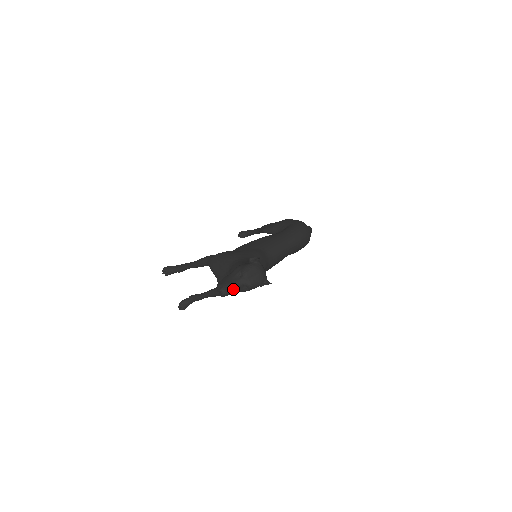
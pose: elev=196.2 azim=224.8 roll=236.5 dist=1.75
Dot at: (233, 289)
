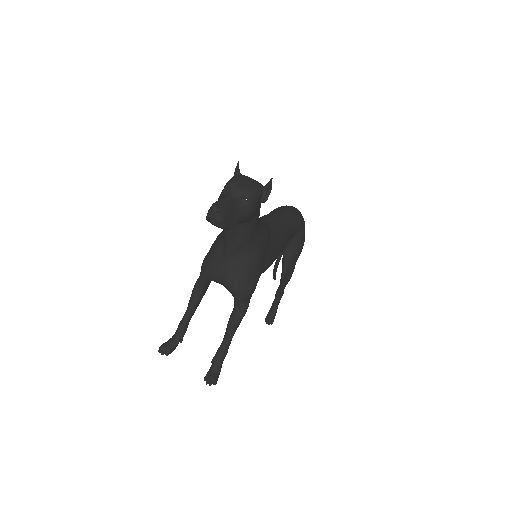
Dot at: (227, 203)
